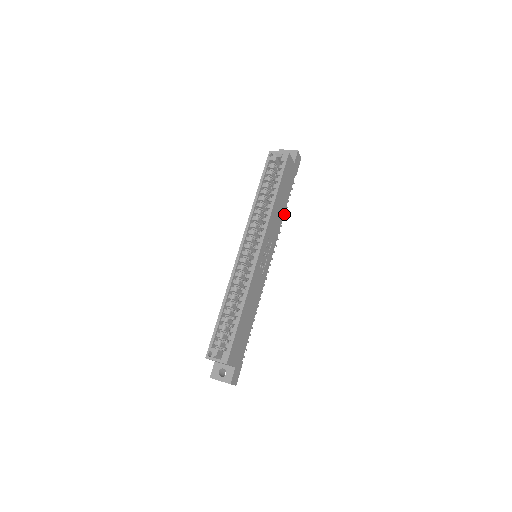
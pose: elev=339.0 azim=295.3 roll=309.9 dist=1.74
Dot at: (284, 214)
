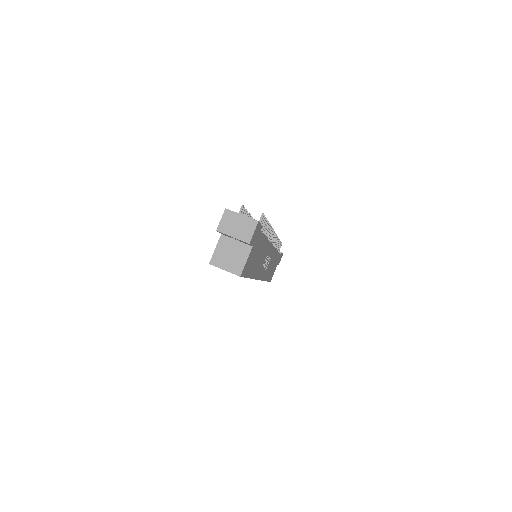
Dot at: occluded
